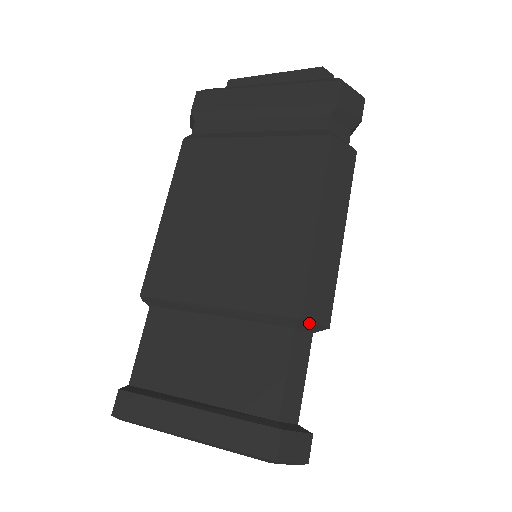
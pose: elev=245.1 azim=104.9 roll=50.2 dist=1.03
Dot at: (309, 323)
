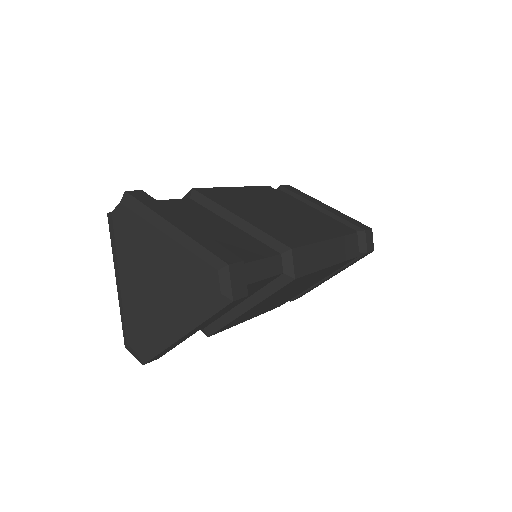
Dot at: (291, 259)
